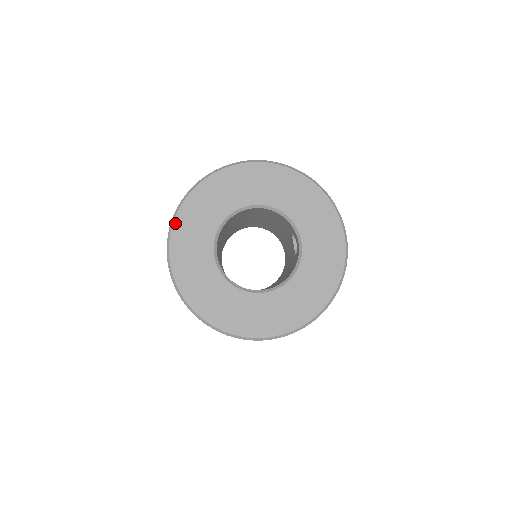
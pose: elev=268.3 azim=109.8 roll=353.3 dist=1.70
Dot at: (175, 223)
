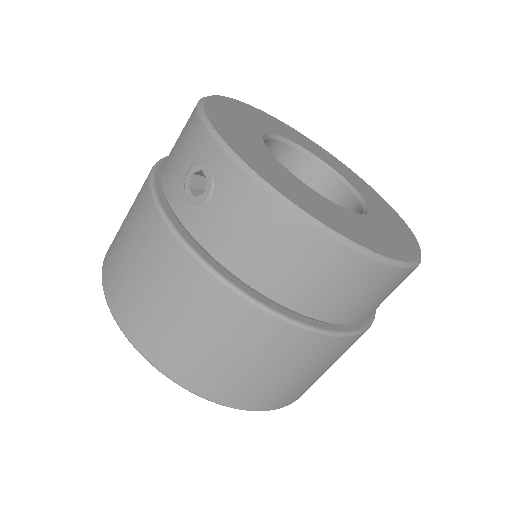
Dot at: (247, 104)
